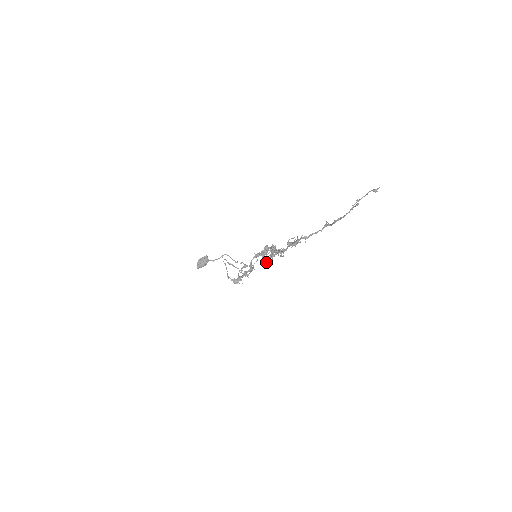
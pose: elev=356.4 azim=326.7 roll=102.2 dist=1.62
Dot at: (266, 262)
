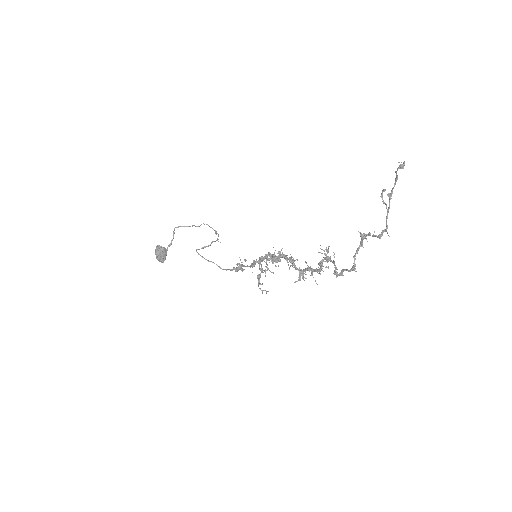
Dot at: occluded
